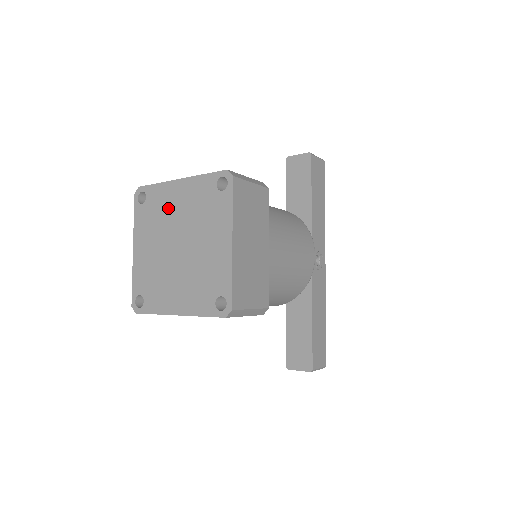
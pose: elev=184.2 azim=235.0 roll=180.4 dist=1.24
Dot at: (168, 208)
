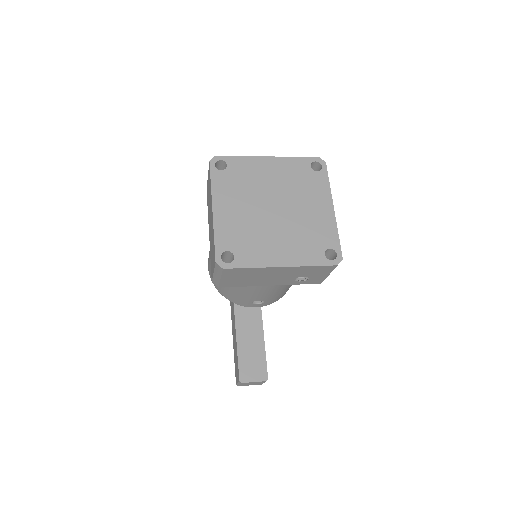
Dot at: (258, 177)
